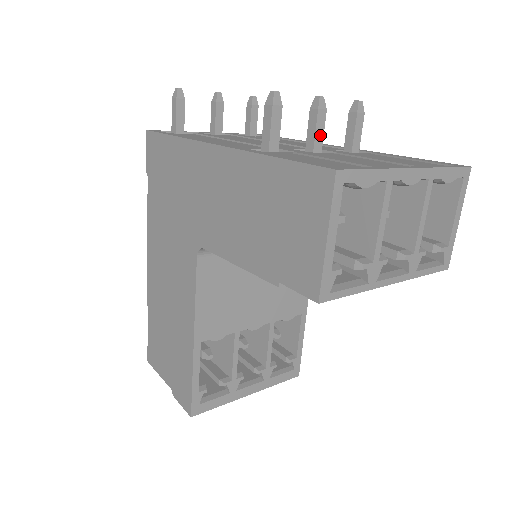
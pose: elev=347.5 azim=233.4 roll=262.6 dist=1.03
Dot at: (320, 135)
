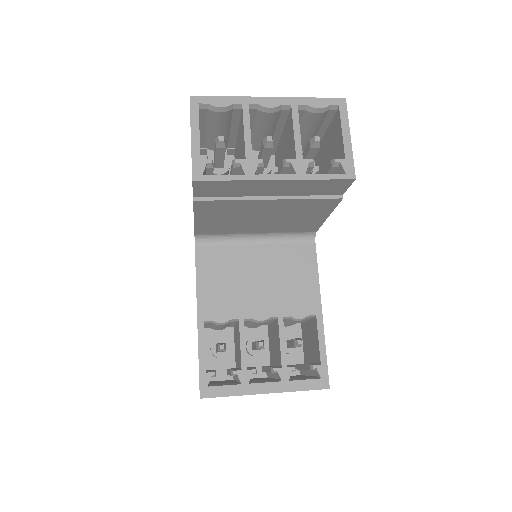
Dot at: occluded
